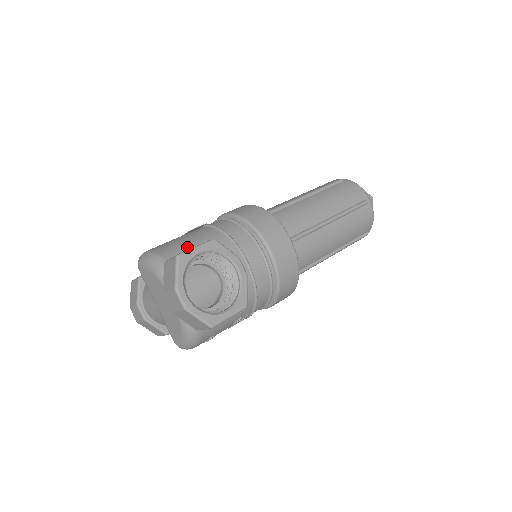
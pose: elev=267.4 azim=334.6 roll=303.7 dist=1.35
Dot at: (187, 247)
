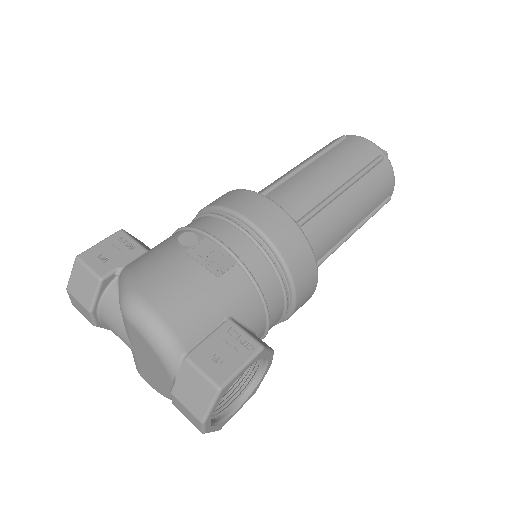
Dot at: (212, 320)
